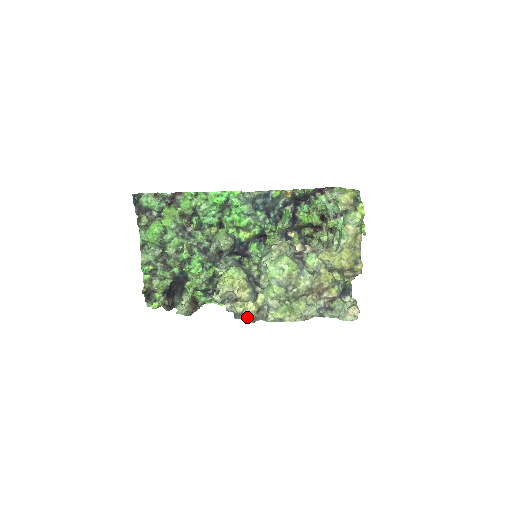
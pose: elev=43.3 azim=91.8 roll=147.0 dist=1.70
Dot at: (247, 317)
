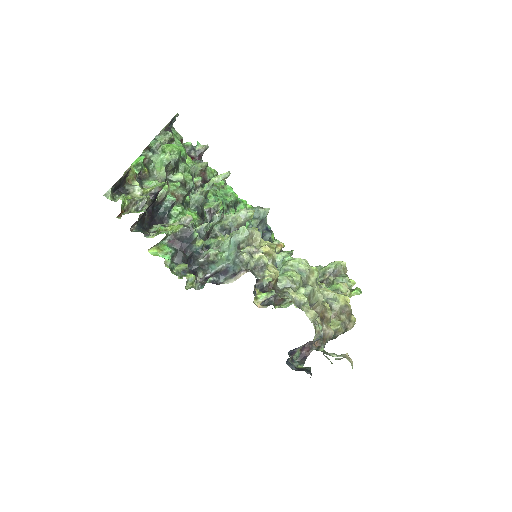
Dot at: (271, 272)
